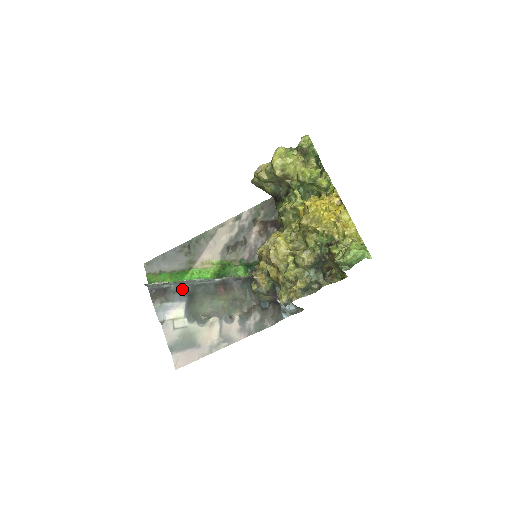
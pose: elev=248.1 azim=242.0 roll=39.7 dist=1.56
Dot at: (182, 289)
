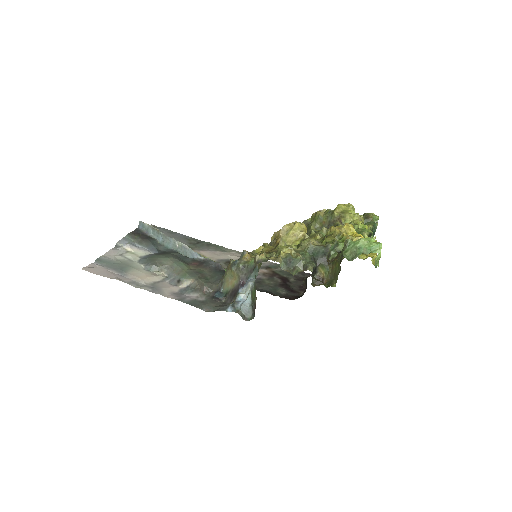
Dot at: (162, 247)
